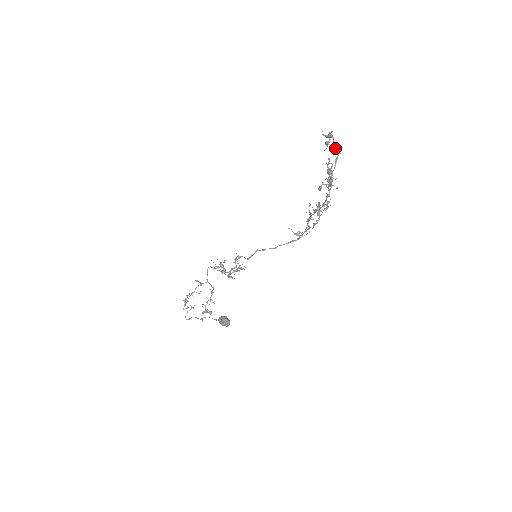
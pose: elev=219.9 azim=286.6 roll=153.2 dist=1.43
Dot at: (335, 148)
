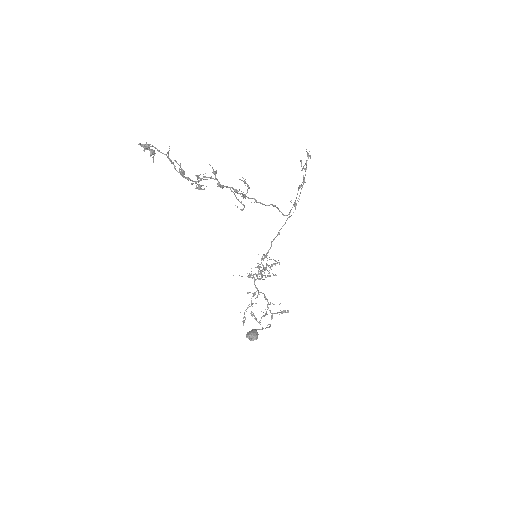
Dot at: occluded
